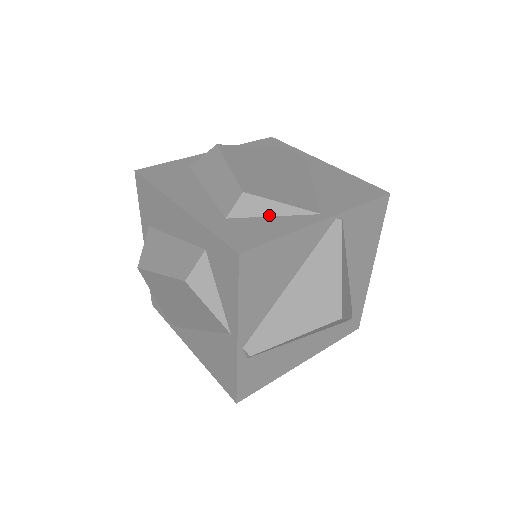
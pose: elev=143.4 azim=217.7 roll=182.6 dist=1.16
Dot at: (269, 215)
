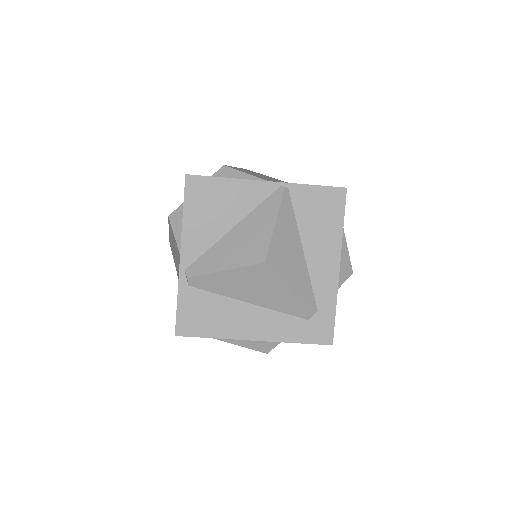
Dot at: occluded
